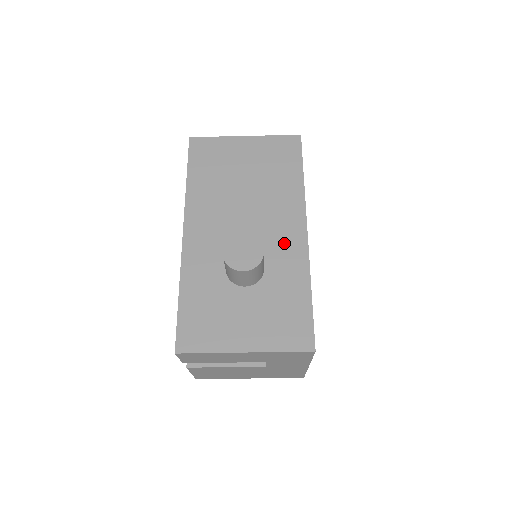
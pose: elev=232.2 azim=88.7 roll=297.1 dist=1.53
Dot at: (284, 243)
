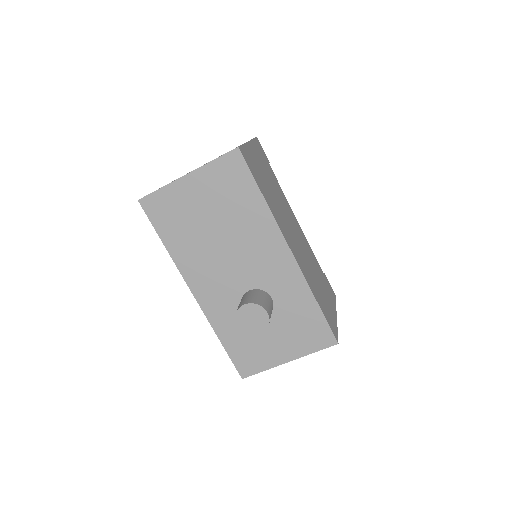
Dot at: (277, 271)
